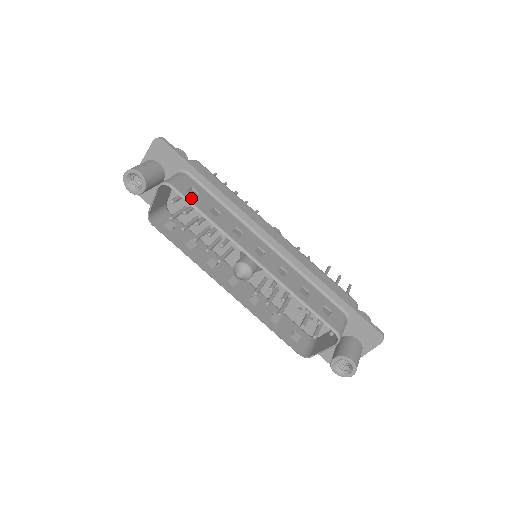
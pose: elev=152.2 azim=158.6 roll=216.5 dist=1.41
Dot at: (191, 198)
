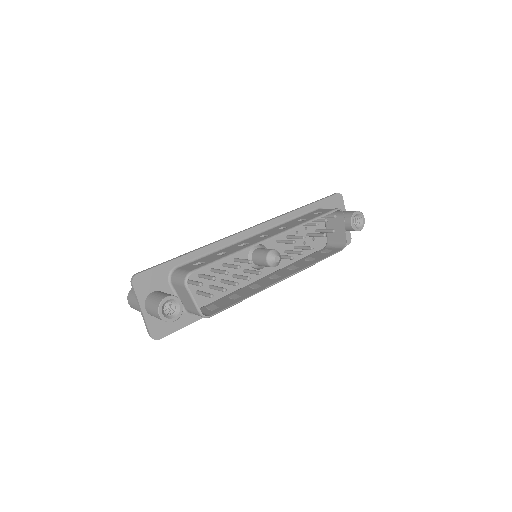
Dot at: (207, 263)
